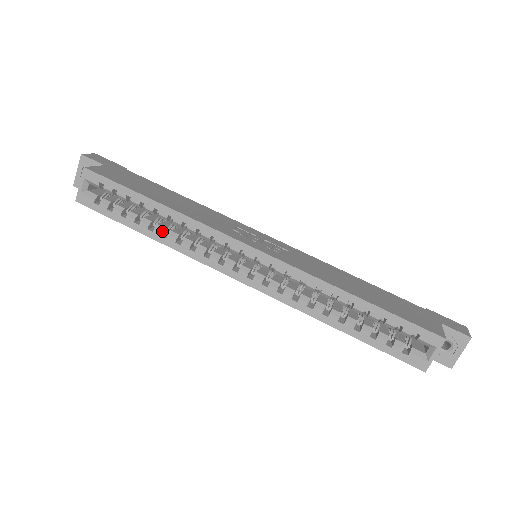
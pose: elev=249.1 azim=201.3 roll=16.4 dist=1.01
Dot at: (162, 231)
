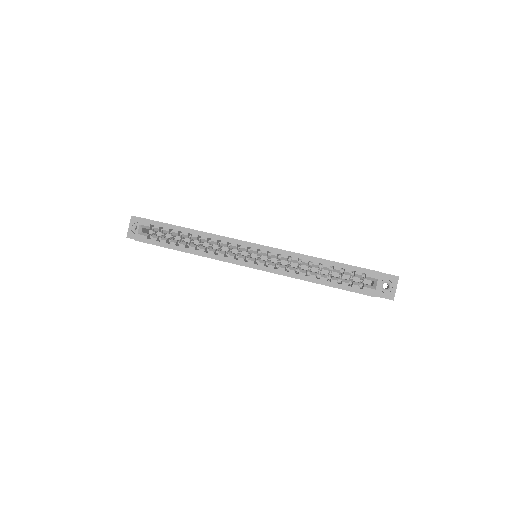
Dot at: (195, 247)
